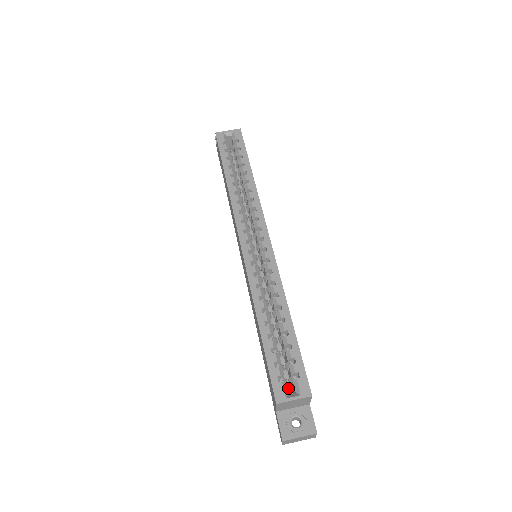
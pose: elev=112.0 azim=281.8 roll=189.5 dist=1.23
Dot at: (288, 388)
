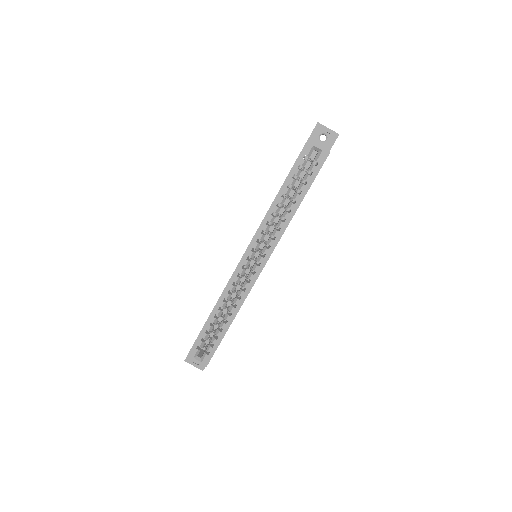
Dot at: (206, 343)
